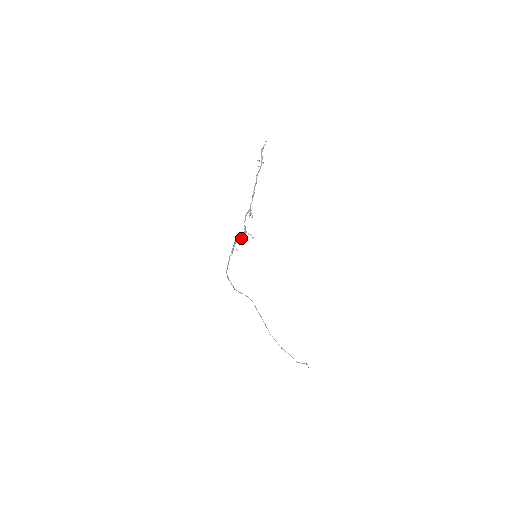
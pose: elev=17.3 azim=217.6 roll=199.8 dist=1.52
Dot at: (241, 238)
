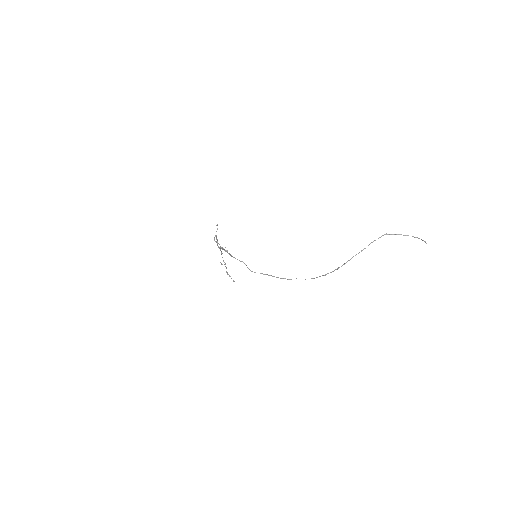
Dot at: (215, 236)
